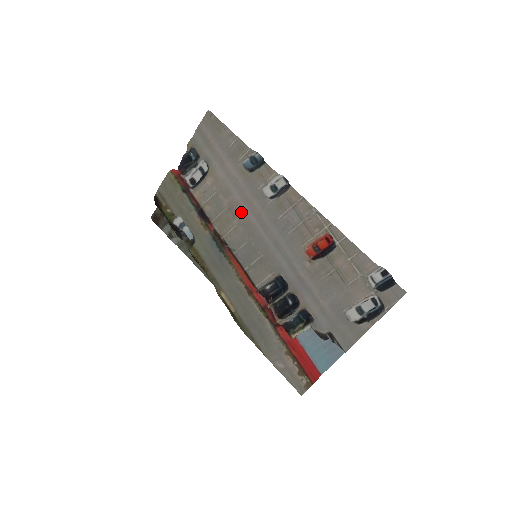
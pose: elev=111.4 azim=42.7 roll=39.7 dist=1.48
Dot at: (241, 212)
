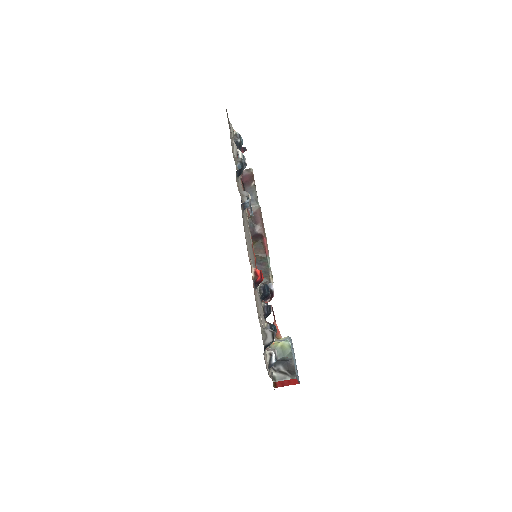
Dot at: occluded
